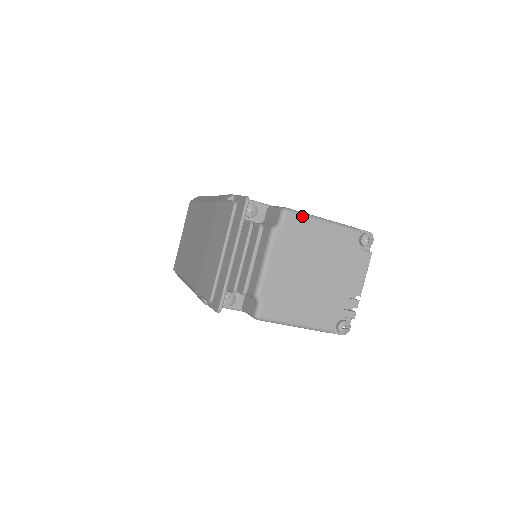
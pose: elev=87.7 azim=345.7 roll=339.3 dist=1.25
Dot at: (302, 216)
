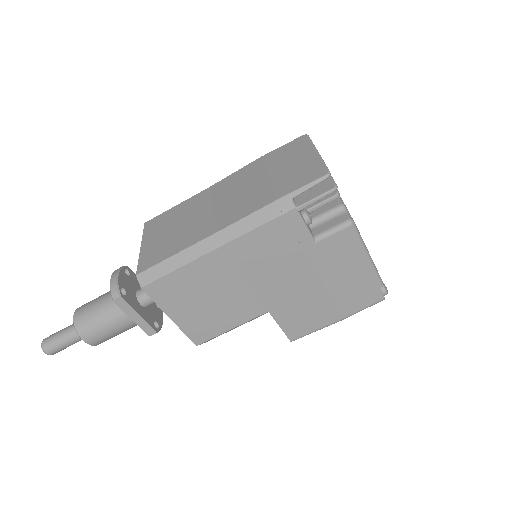
Dot at: occluded
